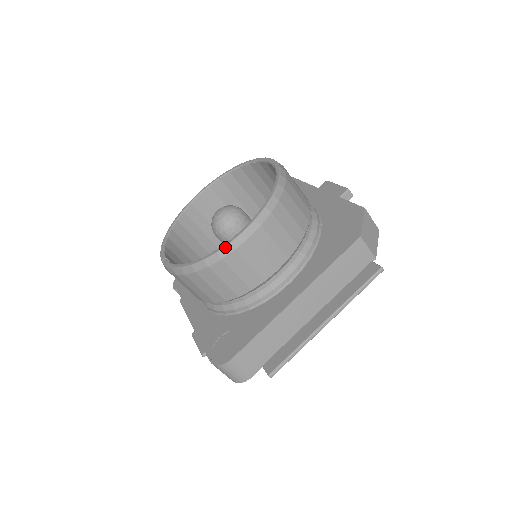
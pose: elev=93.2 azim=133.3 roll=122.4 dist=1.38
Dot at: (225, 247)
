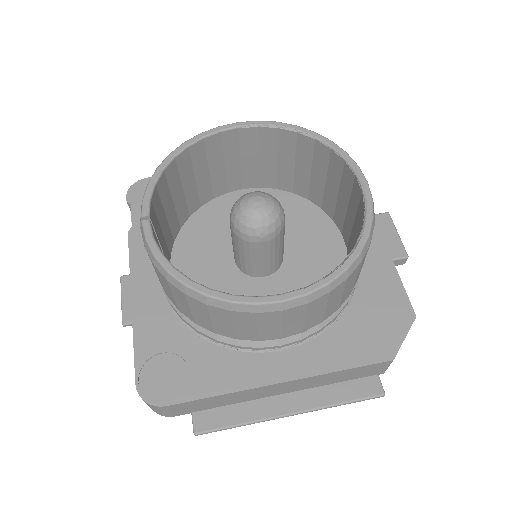
Dot at: (247, 304)
